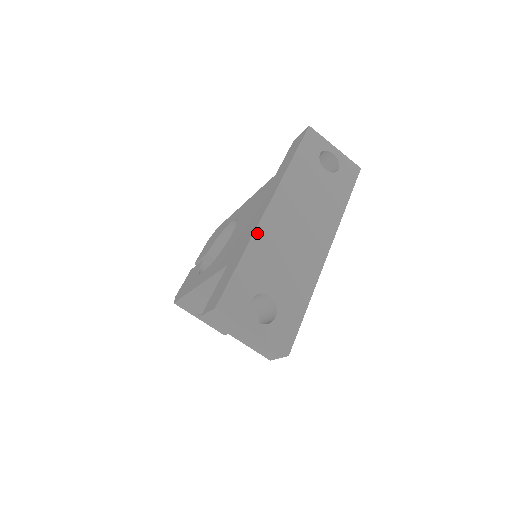
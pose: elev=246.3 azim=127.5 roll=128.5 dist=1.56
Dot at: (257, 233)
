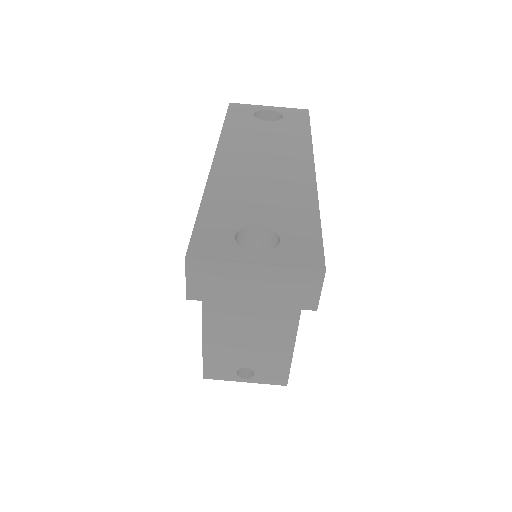
Dot at: (211, 182)
